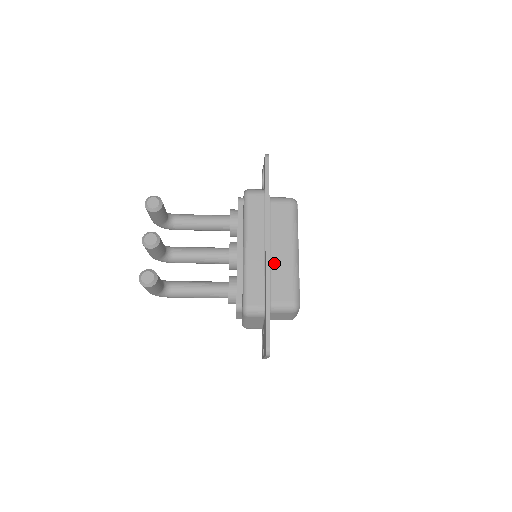
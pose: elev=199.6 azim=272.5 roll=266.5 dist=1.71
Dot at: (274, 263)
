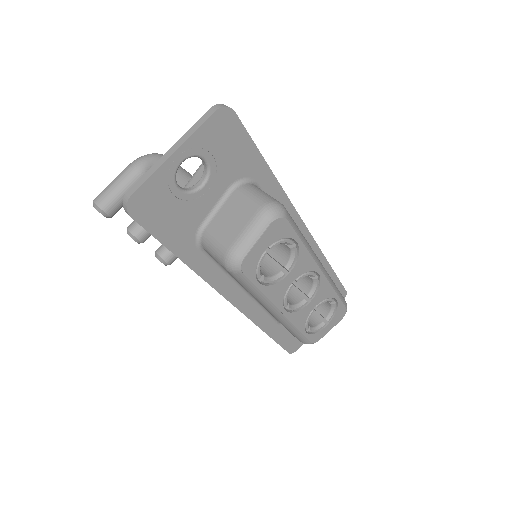
Dot at: occluded
